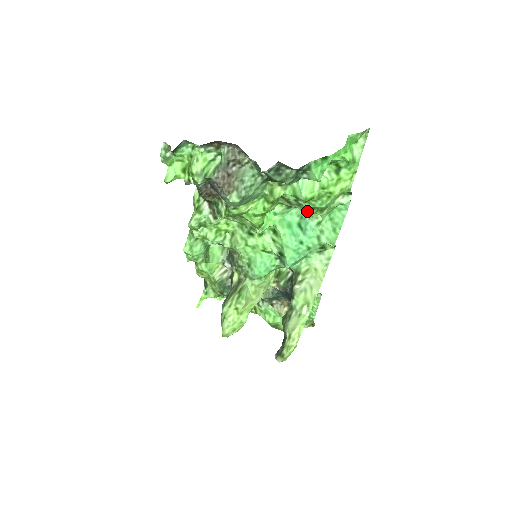
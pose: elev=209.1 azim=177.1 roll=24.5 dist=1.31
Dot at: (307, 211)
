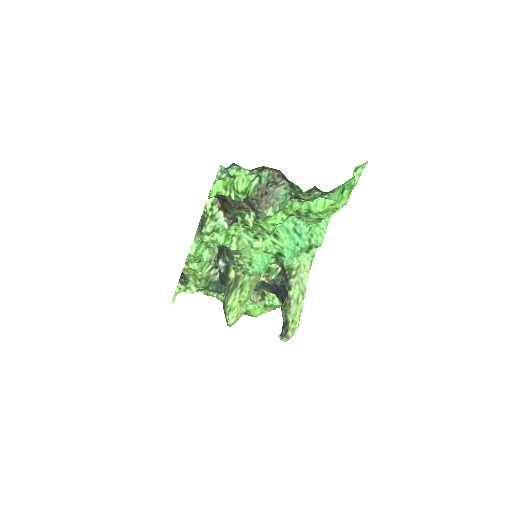
Dot at: (311, 221)
